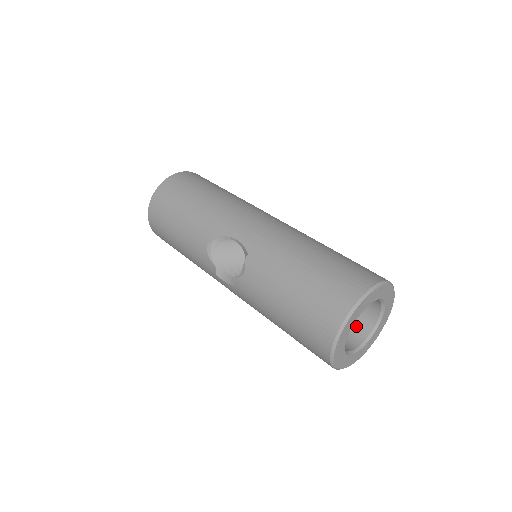
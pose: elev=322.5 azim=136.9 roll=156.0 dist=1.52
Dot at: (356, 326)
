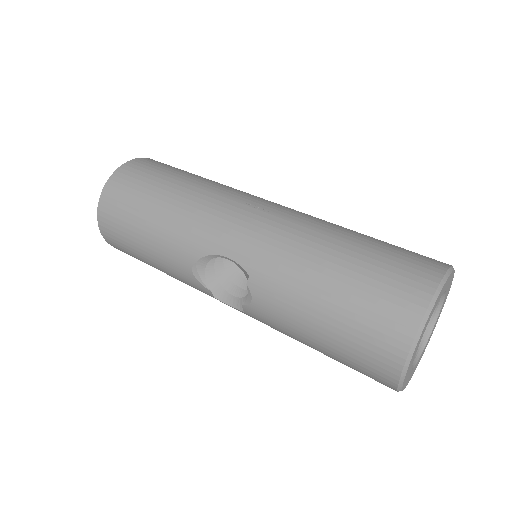
Dot at: occluded
